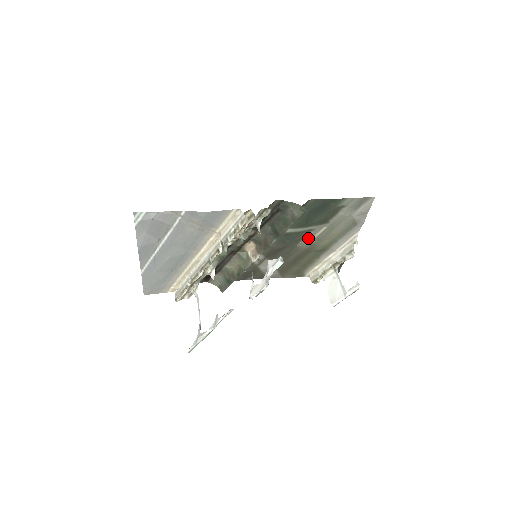
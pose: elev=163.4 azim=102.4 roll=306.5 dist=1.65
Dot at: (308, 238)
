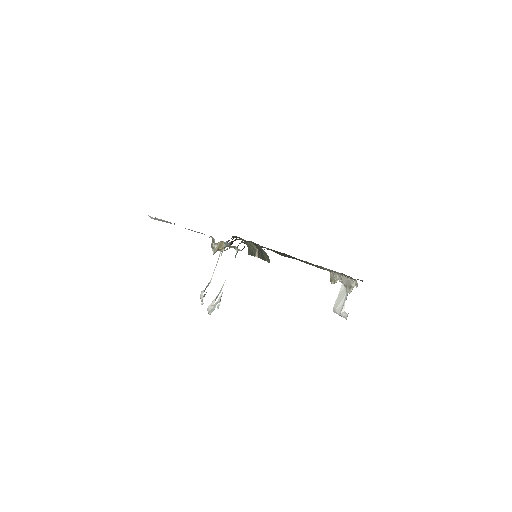
Dot at: occluded
